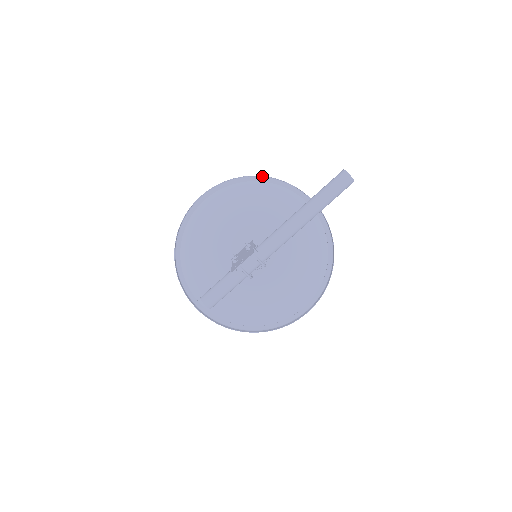
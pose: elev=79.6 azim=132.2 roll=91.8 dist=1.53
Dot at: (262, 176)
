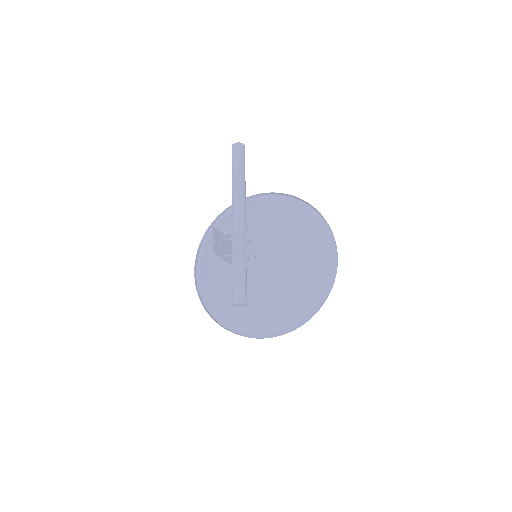
Dot at: (216, 218)
